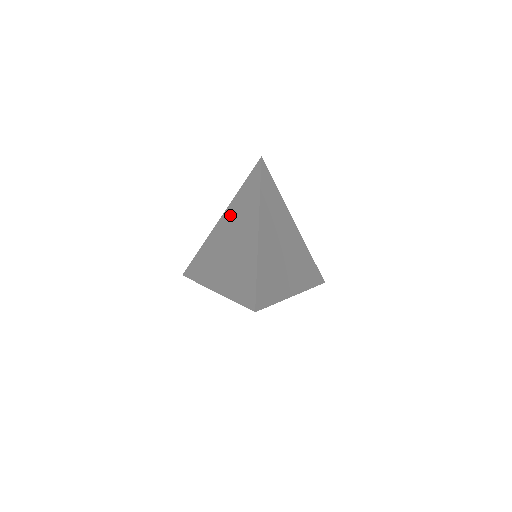
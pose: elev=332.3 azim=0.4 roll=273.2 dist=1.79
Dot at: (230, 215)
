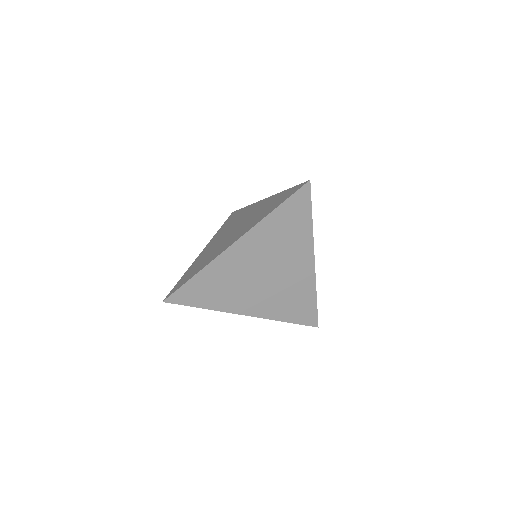
Dot at: (263, 205)
